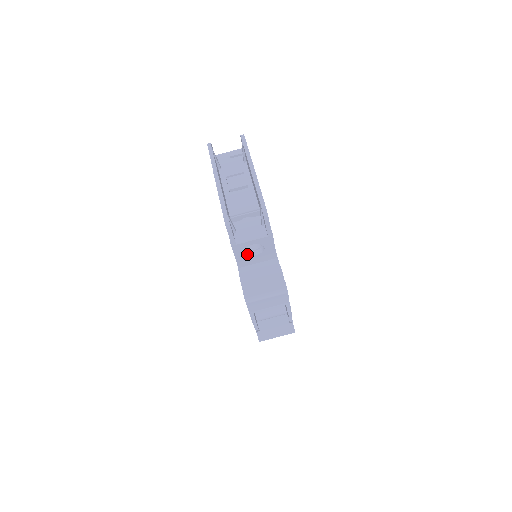
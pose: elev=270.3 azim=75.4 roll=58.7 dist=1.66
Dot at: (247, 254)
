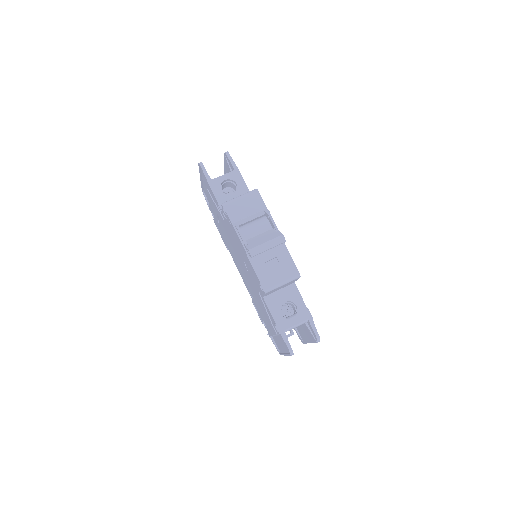
Dot at: (225, 195)
